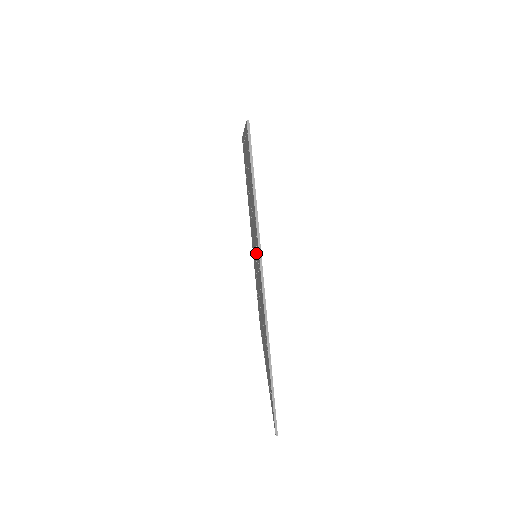
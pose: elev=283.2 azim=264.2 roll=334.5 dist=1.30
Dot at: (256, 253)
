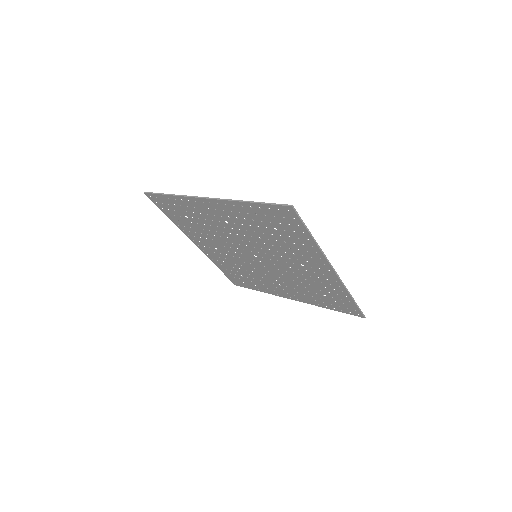
Dot at: (283, 257)
